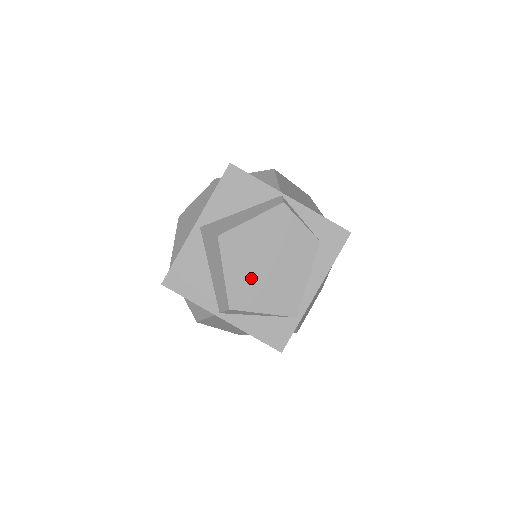
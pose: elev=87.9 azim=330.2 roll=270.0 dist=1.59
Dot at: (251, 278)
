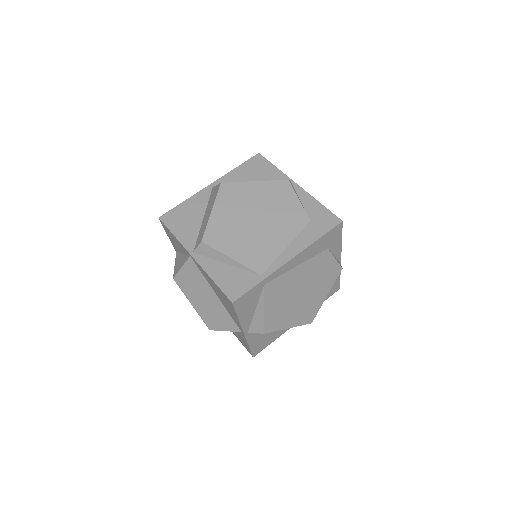
Dot at: (234, 224)
